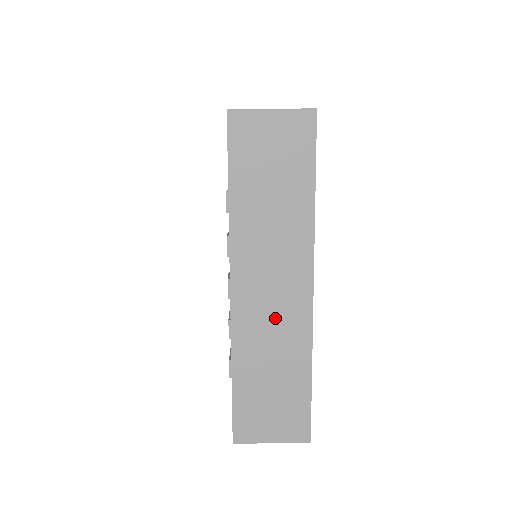
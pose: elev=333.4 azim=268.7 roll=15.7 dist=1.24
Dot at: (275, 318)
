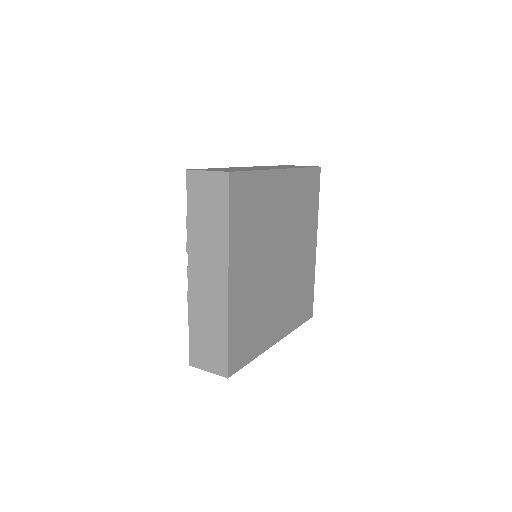
Dot at: (209, 295)
